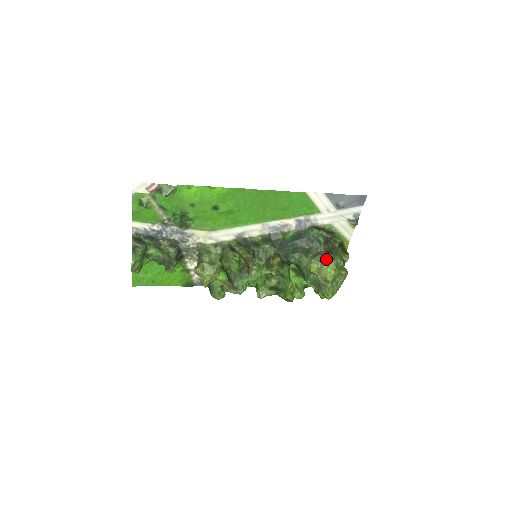
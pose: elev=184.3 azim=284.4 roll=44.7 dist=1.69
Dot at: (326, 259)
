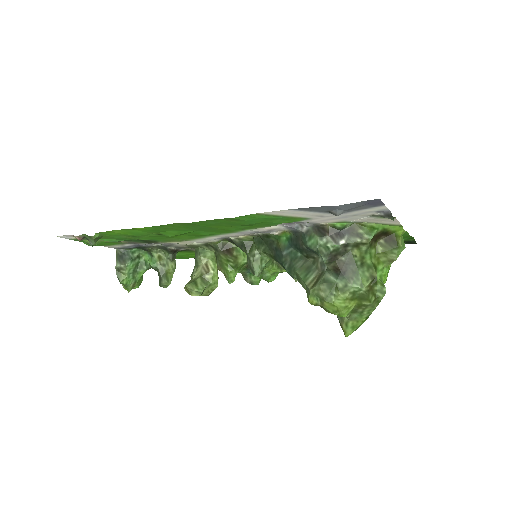
Dot at: (329, 292)
